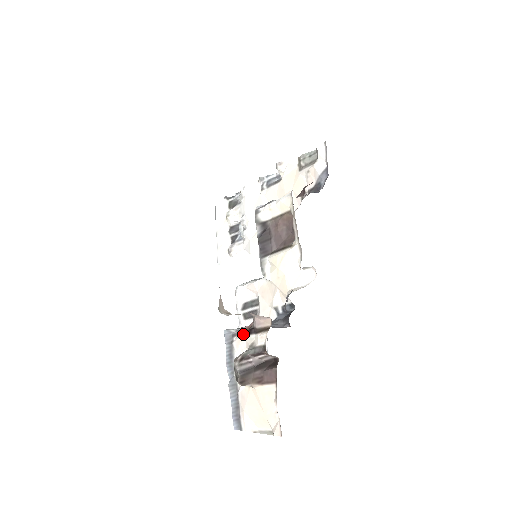
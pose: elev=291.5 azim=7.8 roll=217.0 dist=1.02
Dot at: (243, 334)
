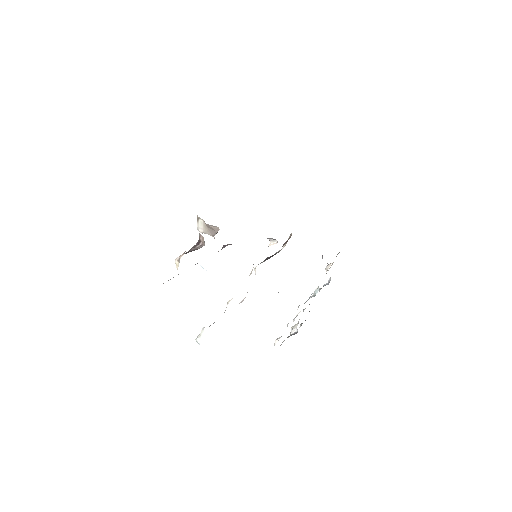
Dot at: occluded
